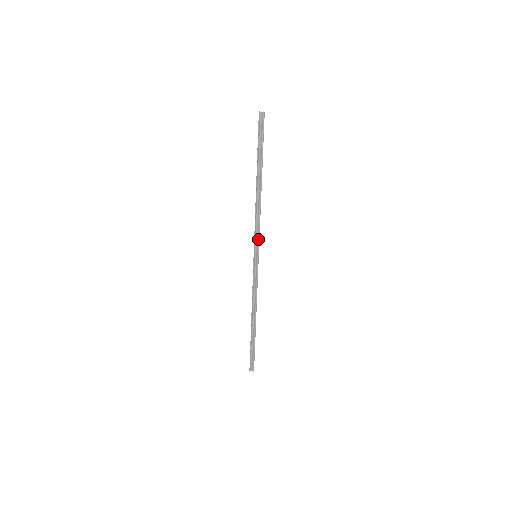
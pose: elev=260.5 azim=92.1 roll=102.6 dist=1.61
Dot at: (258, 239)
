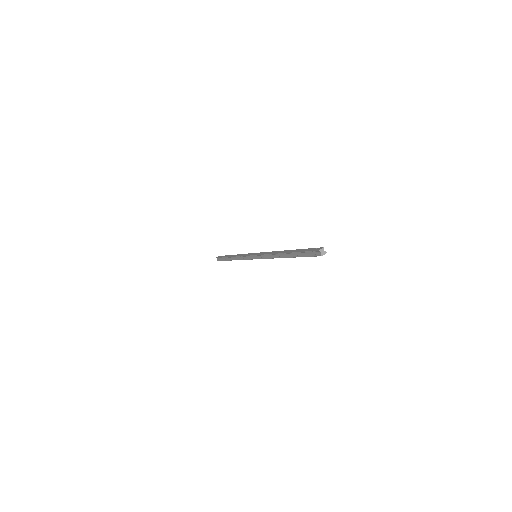
Dot at: (262, 258)
